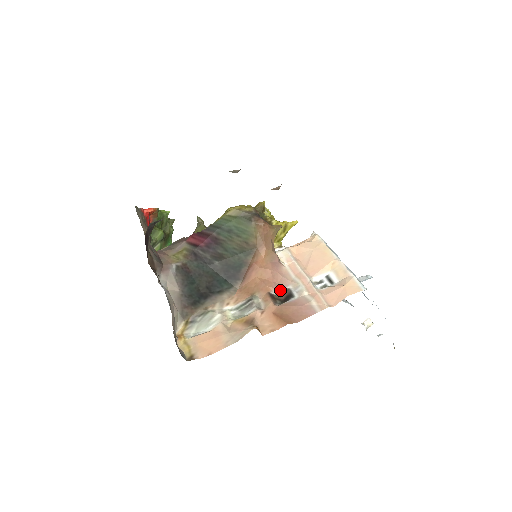
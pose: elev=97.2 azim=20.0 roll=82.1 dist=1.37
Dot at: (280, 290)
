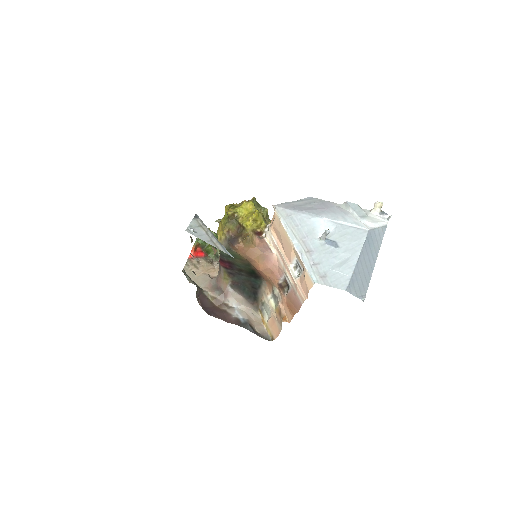
Dot at: (282, 279)
